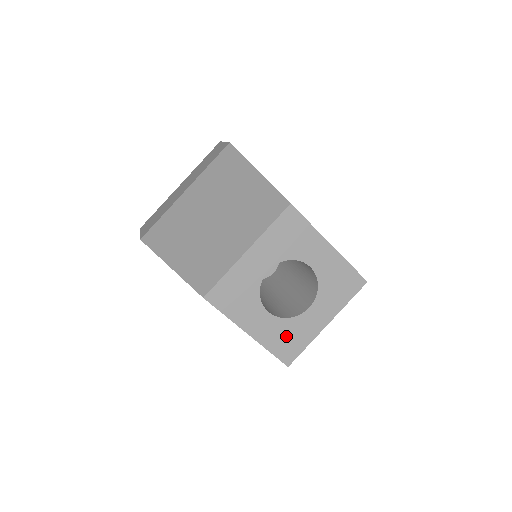
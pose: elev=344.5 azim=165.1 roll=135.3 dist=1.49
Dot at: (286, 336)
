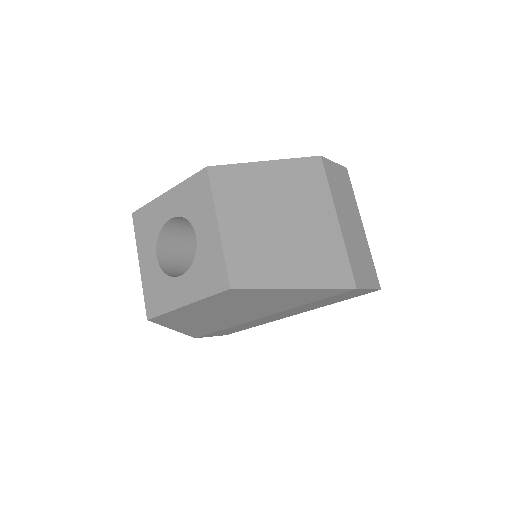
Dot at: (205, 273)
